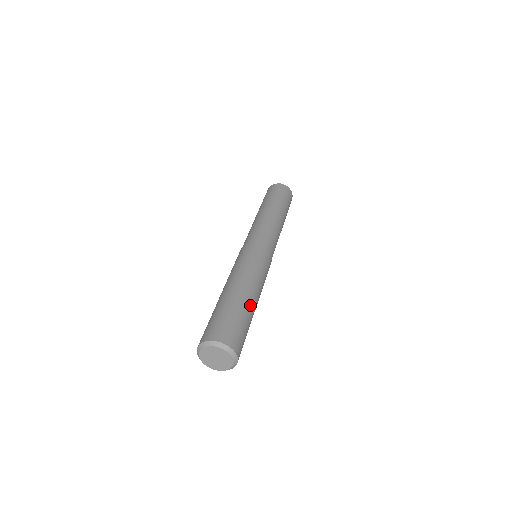
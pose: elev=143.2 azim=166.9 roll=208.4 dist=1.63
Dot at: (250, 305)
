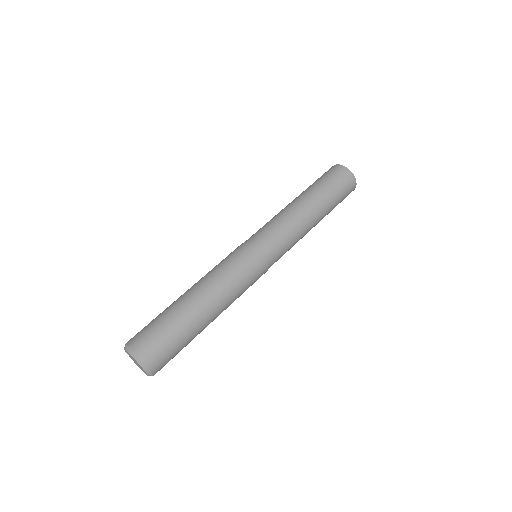
Dot at: (200, 324)
